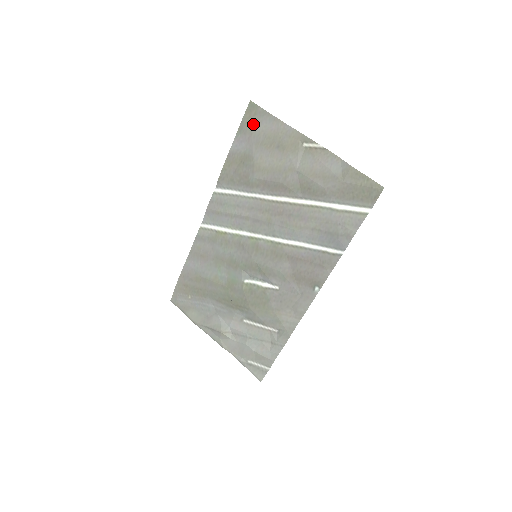
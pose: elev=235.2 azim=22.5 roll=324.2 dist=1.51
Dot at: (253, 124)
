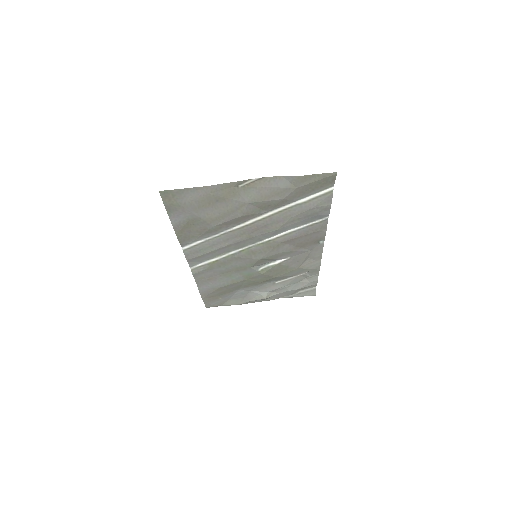
Dot at: (178, 202)
